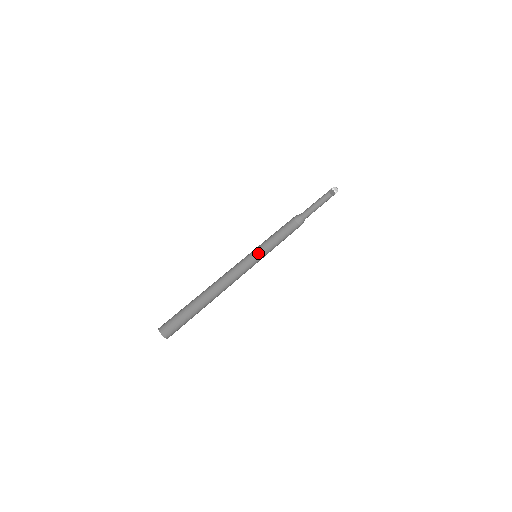
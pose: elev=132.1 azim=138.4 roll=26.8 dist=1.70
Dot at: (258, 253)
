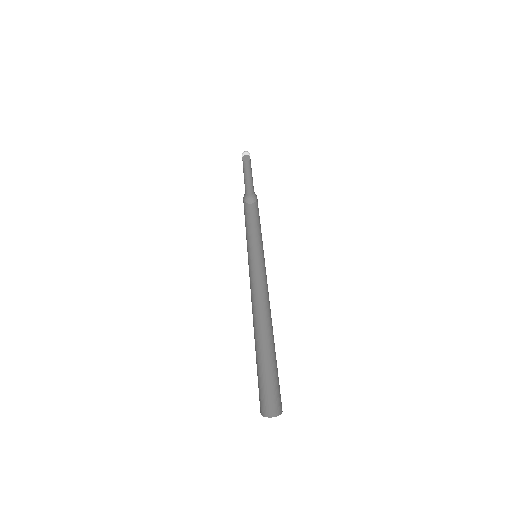
Dot at: (247, 251)
